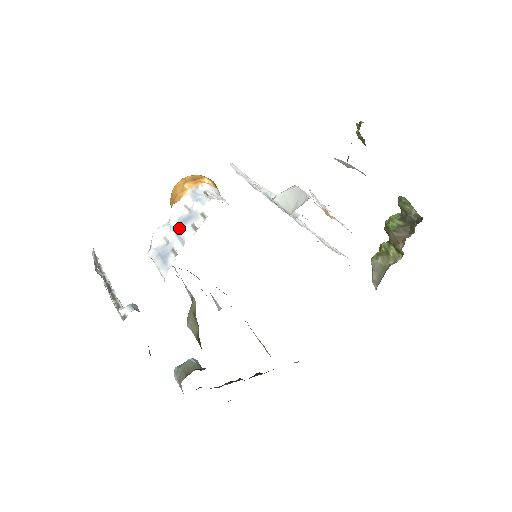
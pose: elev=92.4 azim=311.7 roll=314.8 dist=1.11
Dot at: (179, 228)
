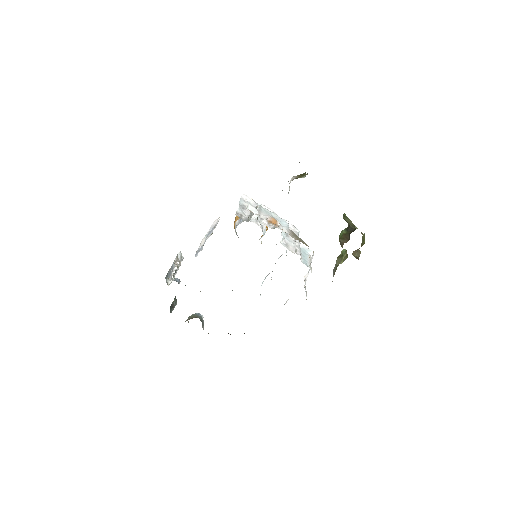
Dot at: occluded
